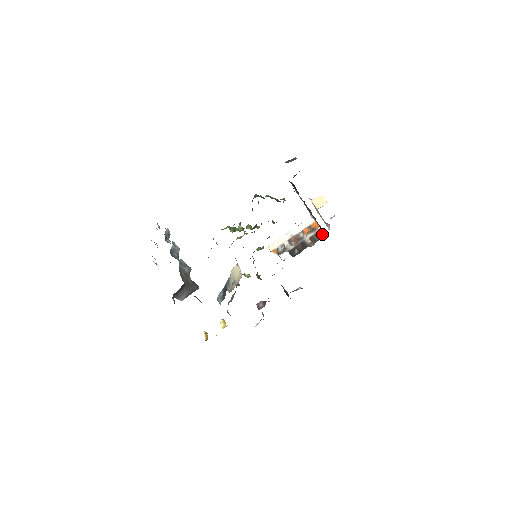
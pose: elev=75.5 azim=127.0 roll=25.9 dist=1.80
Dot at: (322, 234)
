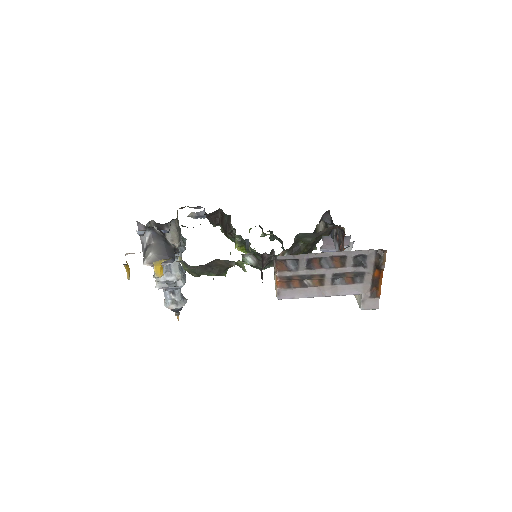
Dot at: occluded
